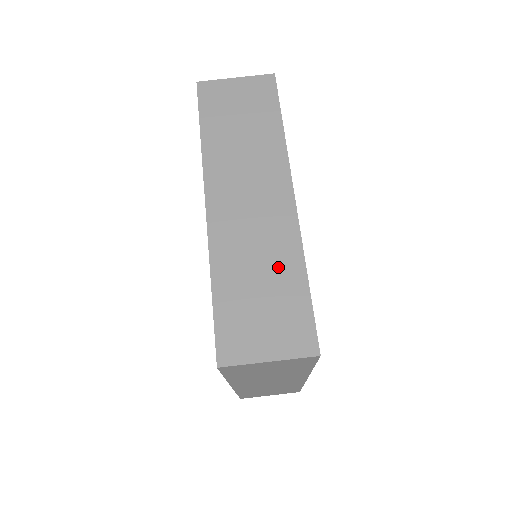
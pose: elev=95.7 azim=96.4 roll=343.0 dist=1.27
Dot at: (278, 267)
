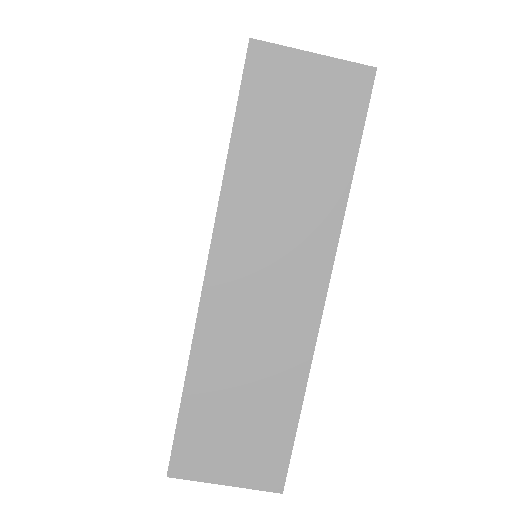
Dot at: (272, 383)
